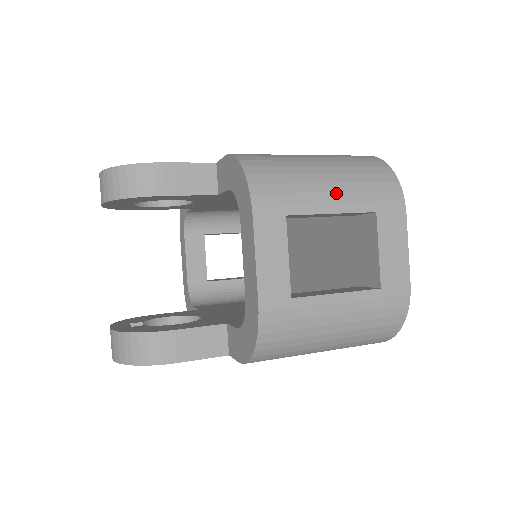
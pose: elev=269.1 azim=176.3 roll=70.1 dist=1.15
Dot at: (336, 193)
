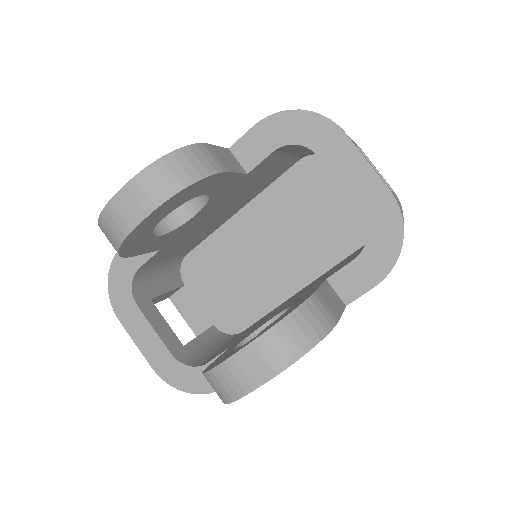
Dot at: occluded
